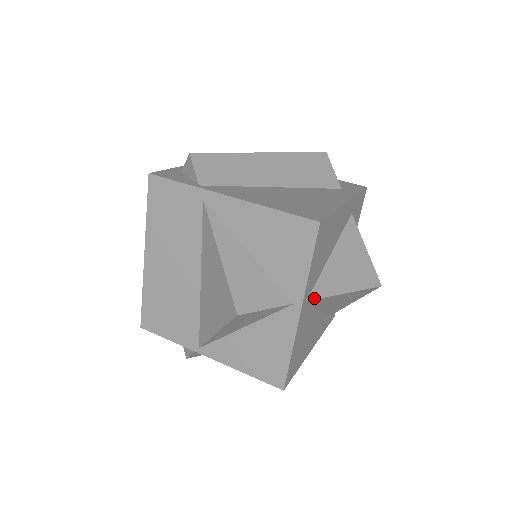
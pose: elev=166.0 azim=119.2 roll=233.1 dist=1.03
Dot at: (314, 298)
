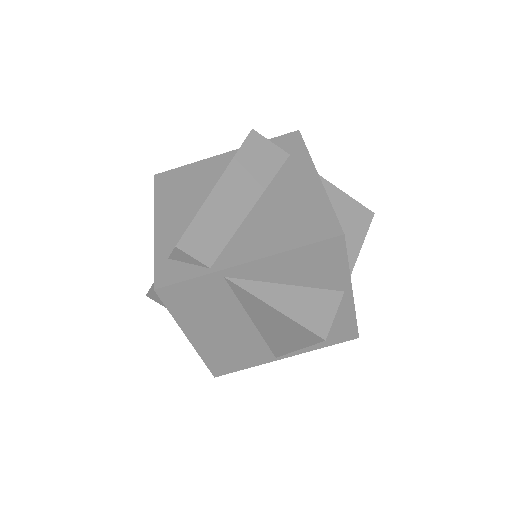
Dot at: (350, 272)
